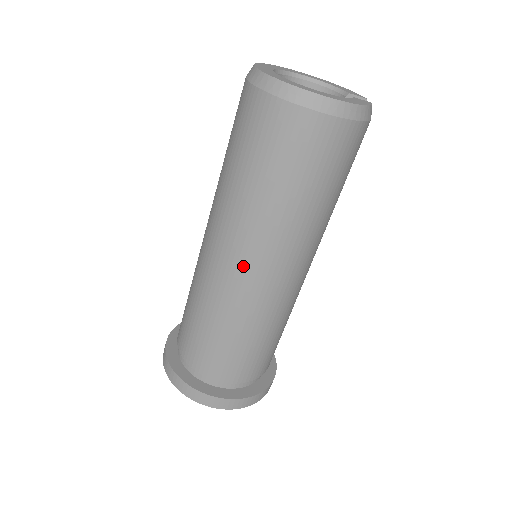
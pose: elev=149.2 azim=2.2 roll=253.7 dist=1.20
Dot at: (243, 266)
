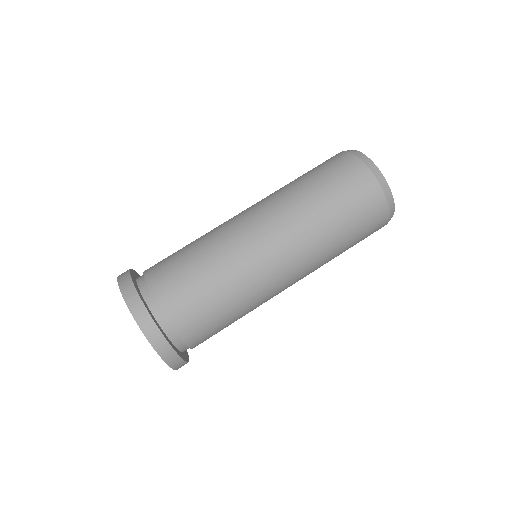
Dot at: (276, 250)
